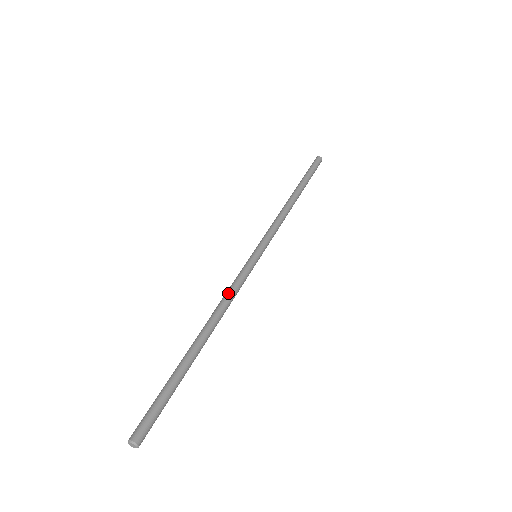
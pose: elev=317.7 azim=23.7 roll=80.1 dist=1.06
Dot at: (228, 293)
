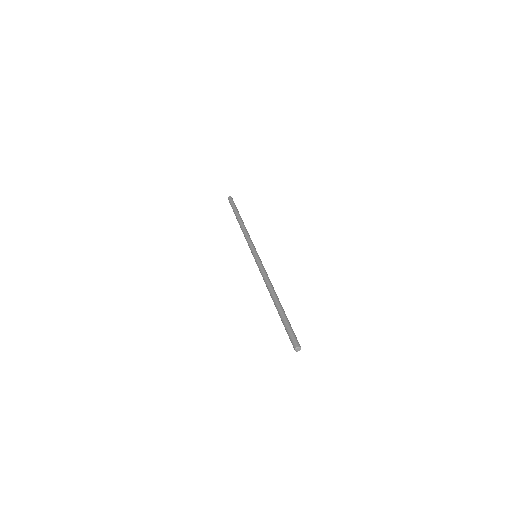
Dot at: (265, 276)
